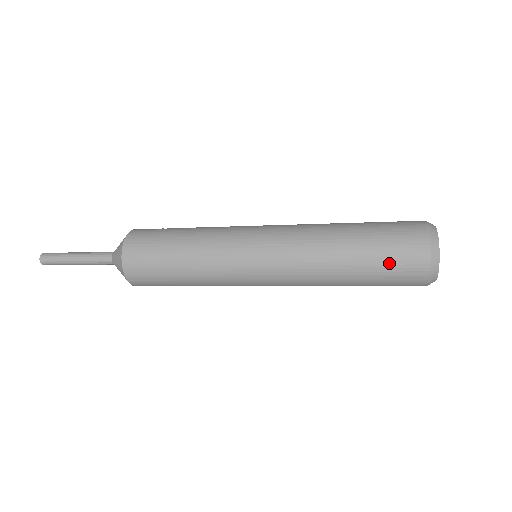
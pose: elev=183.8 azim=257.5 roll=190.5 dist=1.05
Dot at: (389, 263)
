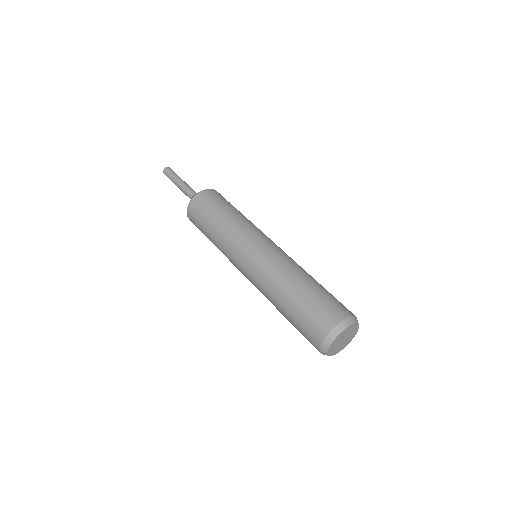
Dot at: (301, 326)
